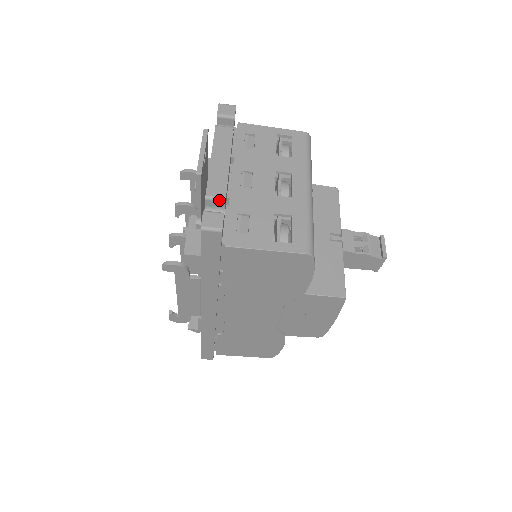
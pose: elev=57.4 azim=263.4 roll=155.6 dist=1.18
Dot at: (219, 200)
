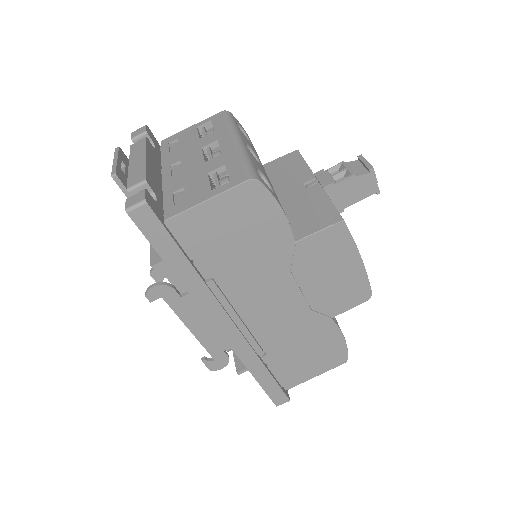
Dot at: (141, 185)
